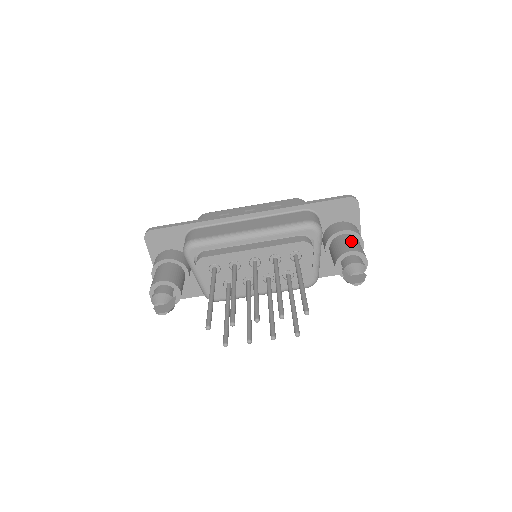
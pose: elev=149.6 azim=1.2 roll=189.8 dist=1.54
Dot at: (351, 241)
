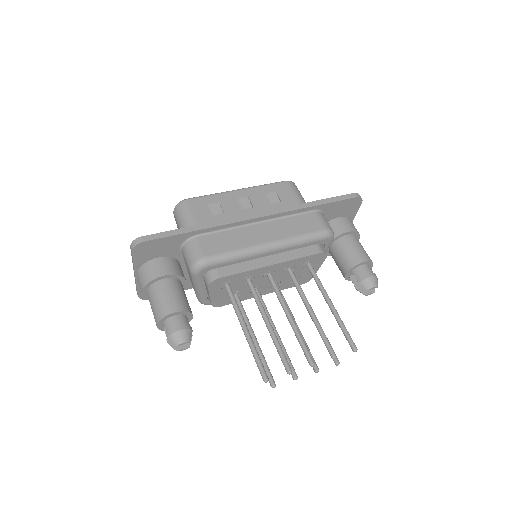
Dot at: (358, 246)
